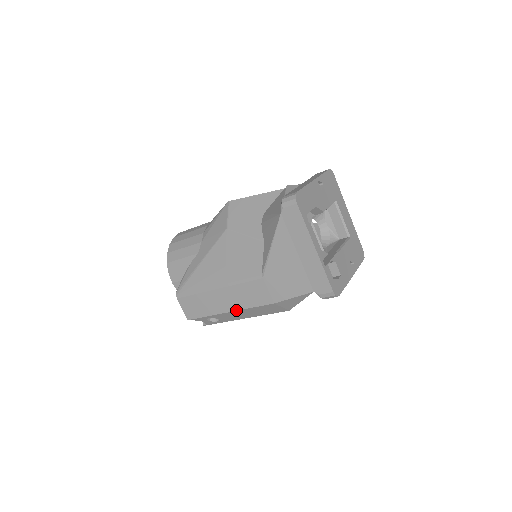
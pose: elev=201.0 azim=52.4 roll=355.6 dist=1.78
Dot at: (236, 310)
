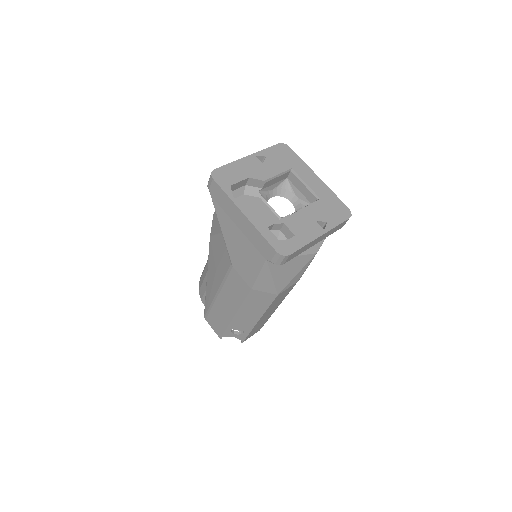
Dot at: (237, 311)
